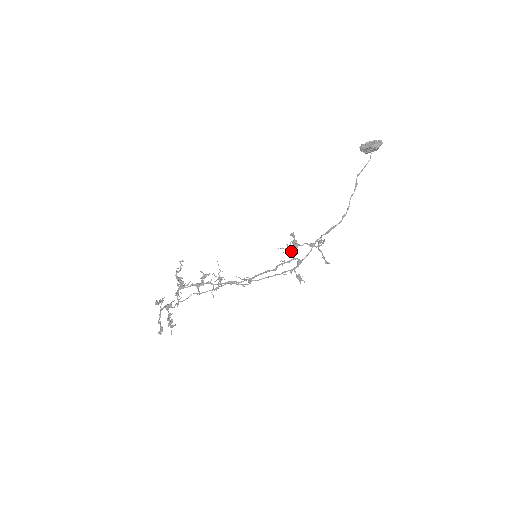
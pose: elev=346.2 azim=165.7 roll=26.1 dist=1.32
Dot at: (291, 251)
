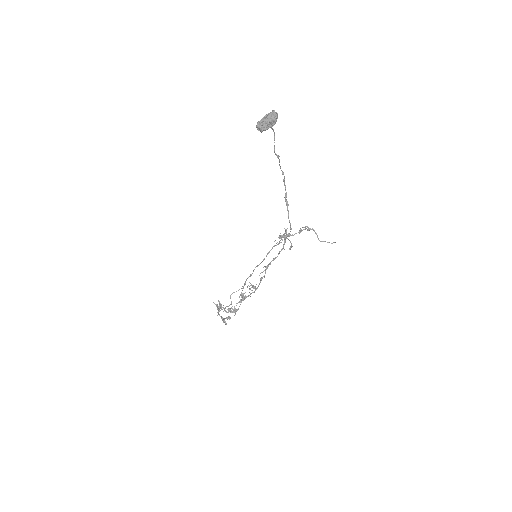
Dot at: (292, 246)
